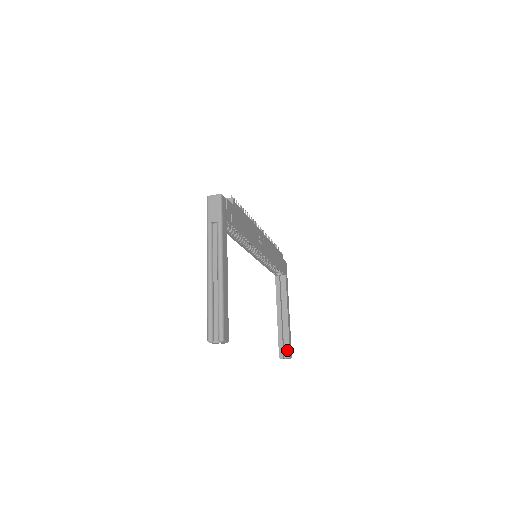
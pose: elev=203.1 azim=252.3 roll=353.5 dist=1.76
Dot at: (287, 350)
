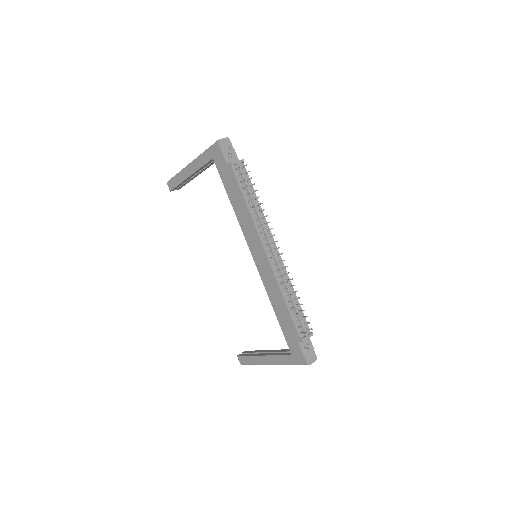
Dot at: (181, 187)
